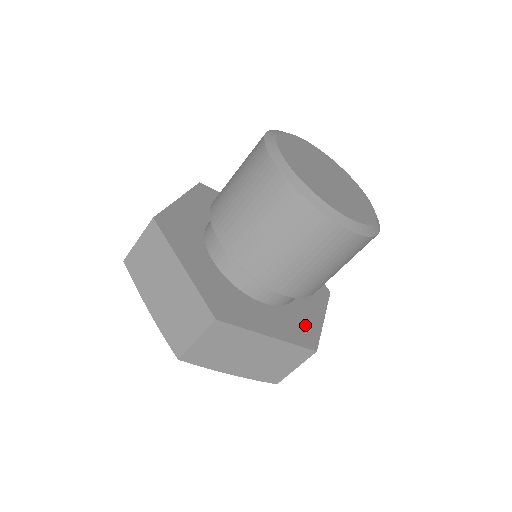
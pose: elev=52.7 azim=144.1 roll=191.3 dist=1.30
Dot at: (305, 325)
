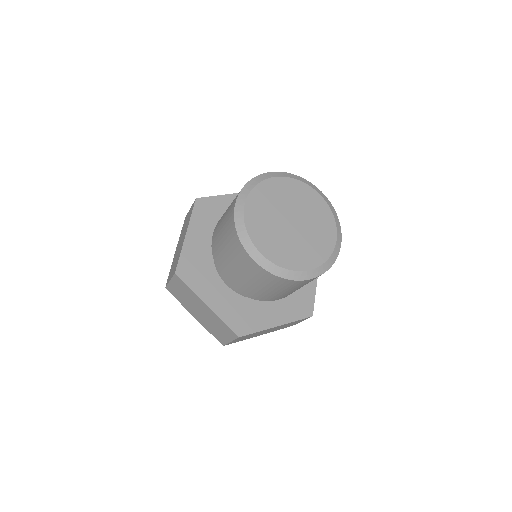
Dot at: (302, 297)
